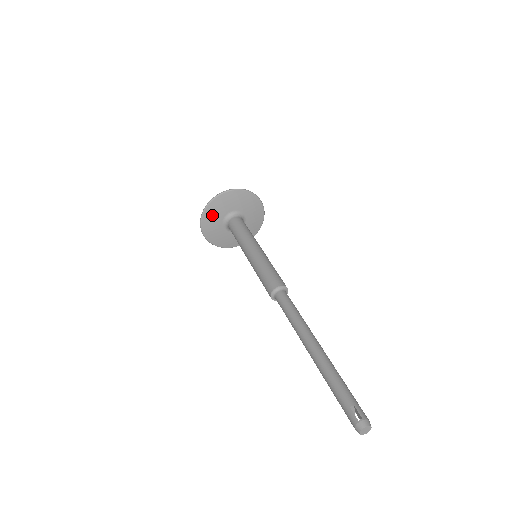
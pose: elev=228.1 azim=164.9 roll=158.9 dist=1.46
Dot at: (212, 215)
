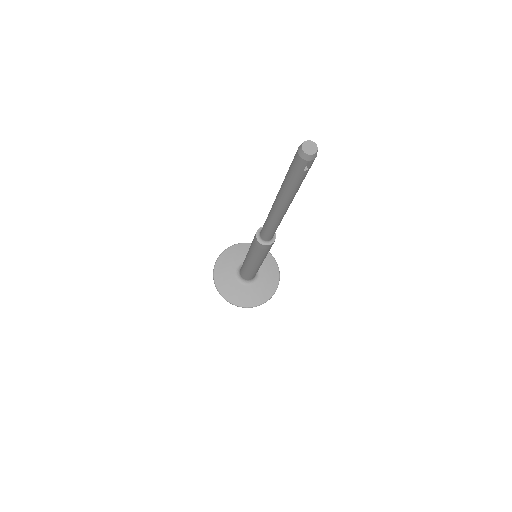
Dot at: (225, 264)
